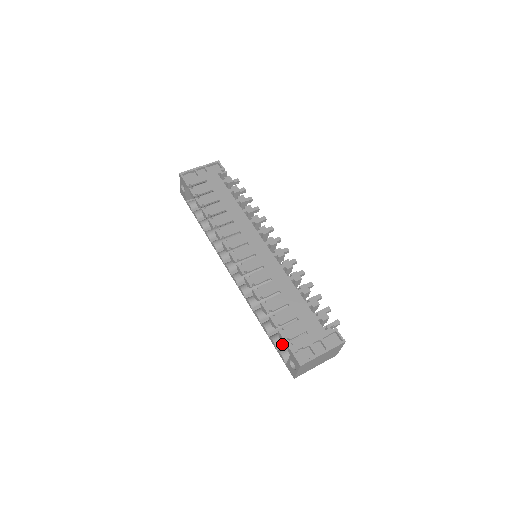
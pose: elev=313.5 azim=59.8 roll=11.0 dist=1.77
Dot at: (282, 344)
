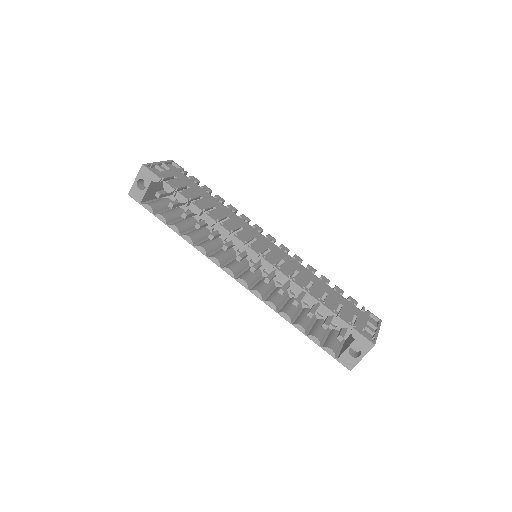
Dot at: (322, 340)
